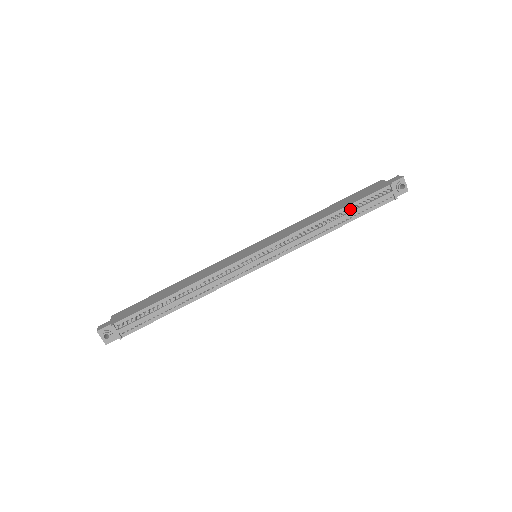
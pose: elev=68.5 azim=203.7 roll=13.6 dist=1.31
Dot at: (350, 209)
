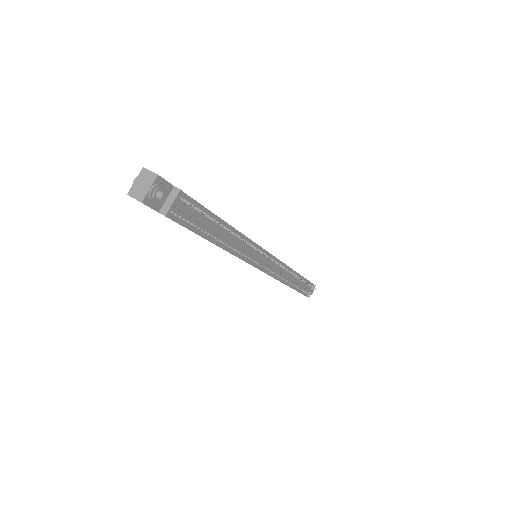
Dot at: (301, 280)
